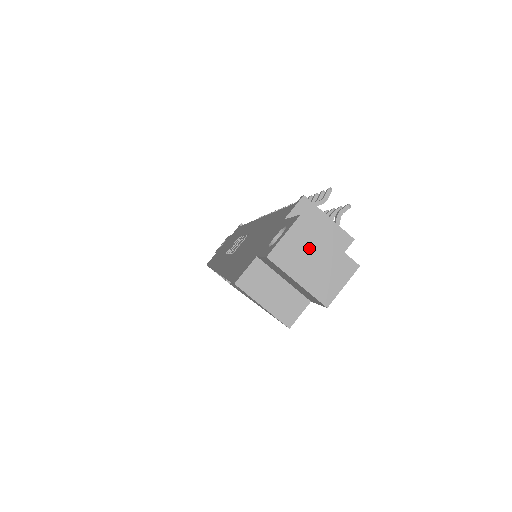
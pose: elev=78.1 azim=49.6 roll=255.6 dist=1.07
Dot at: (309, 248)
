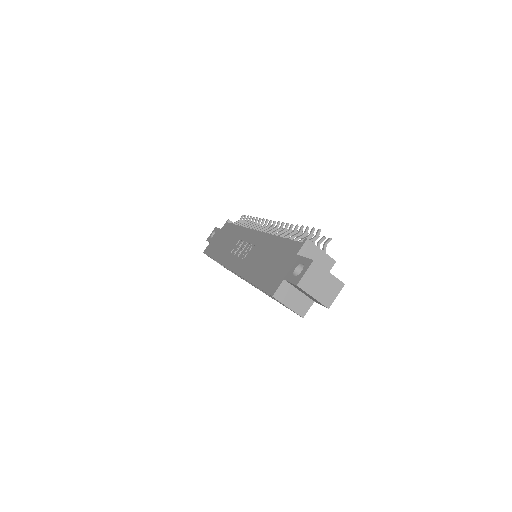
Dot at: (319, 278)
